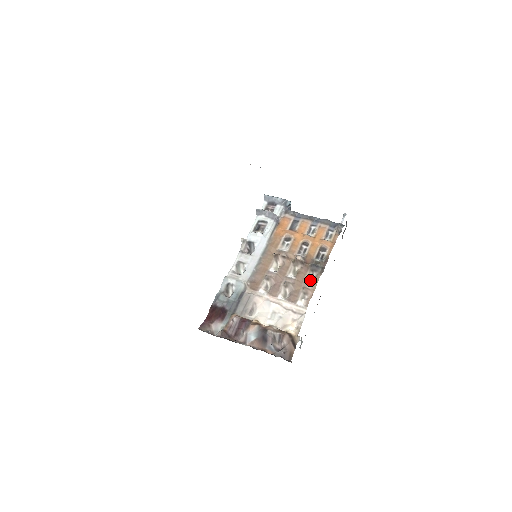
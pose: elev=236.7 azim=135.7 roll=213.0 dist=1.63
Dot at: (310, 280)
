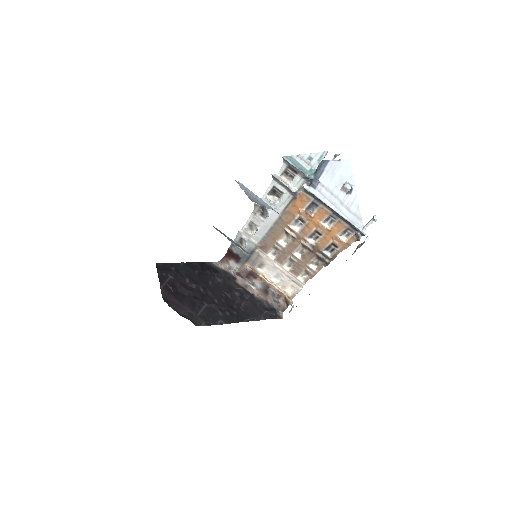
Dot at: (314, 264)
